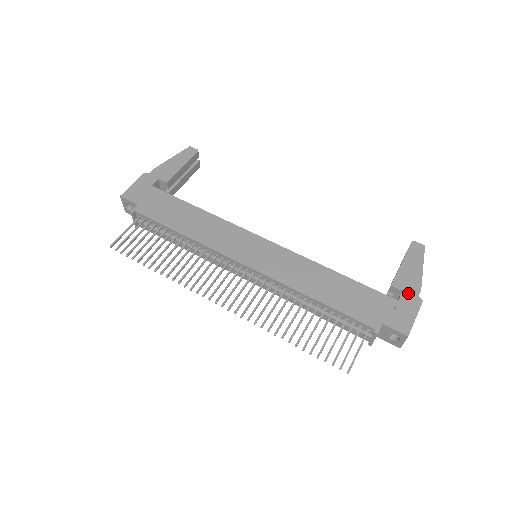
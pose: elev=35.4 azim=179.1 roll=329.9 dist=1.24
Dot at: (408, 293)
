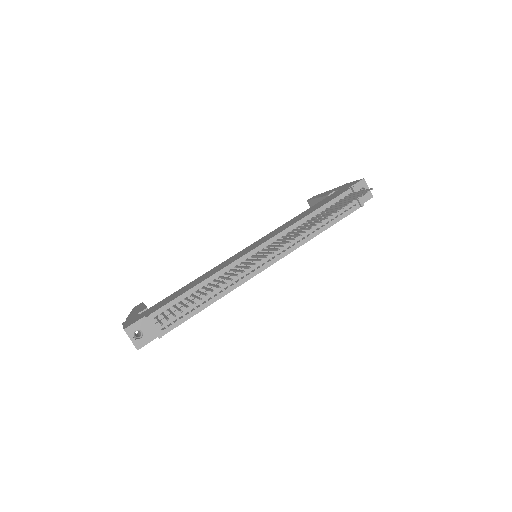
Dot at: (337, 189)
